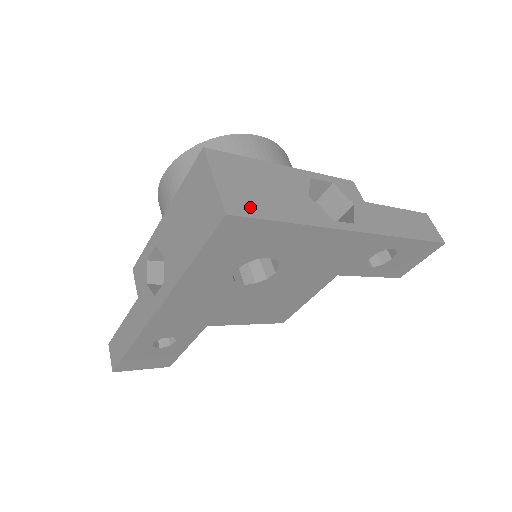
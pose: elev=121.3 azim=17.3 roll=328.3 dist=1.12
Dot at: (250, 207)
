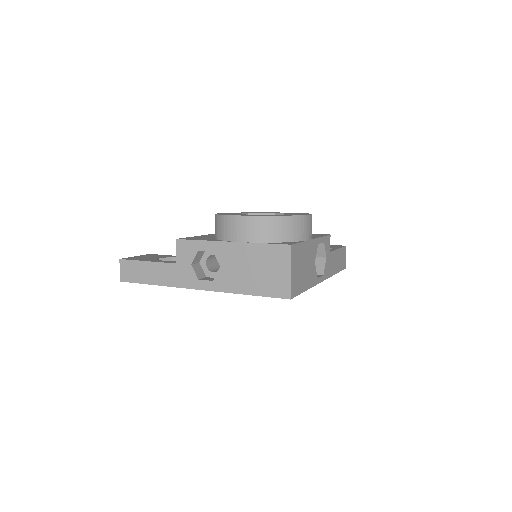
Dot at: (298, 287)
